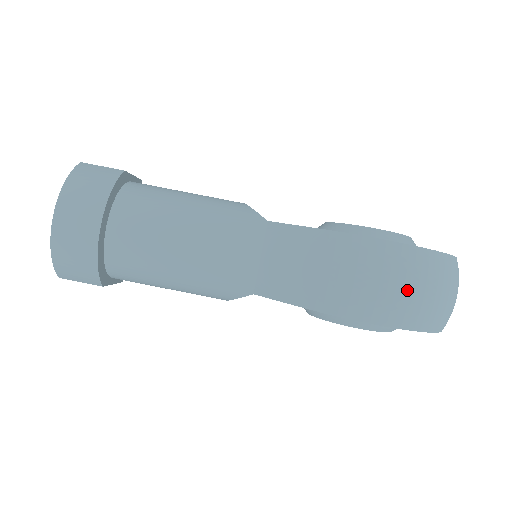
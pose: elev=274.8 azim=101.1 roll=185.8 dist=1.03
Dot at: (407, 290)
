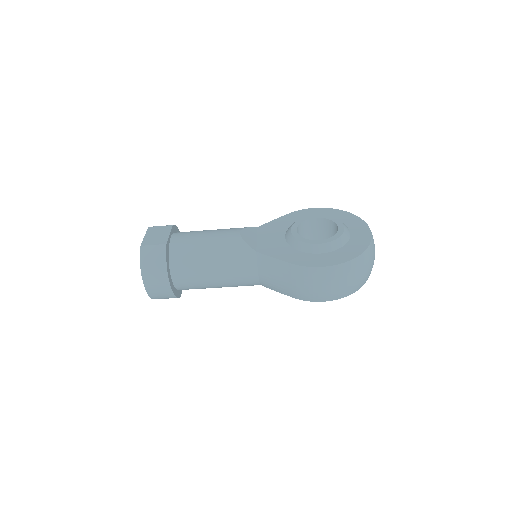
Dot at: (337, 287)
